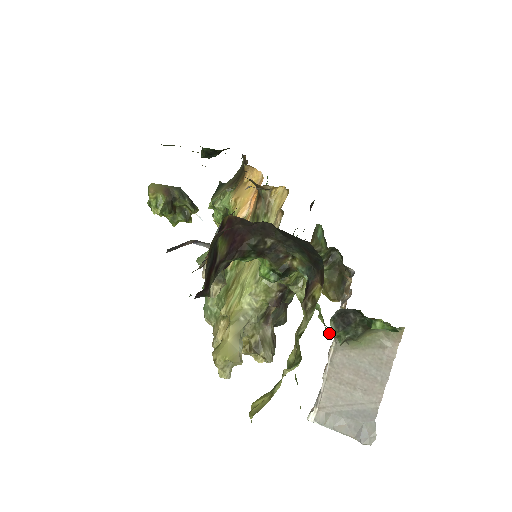
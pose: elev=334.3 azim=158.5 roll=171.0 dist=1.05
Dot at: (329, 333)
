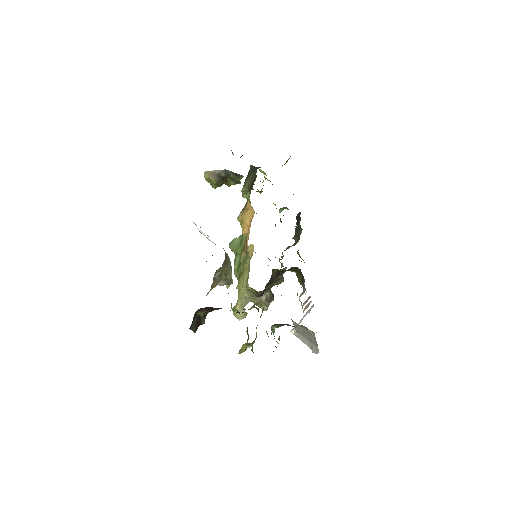
Dot at: (275, 327)
